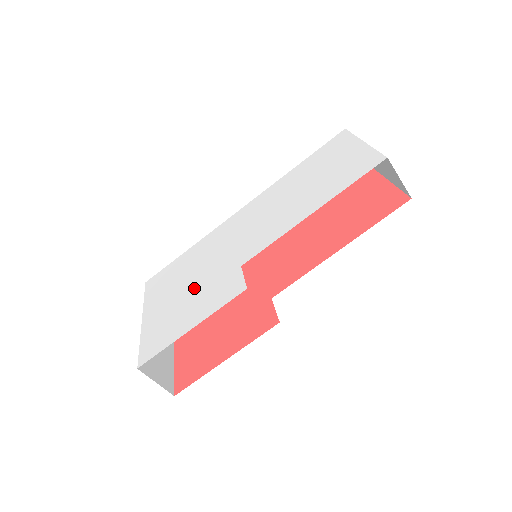
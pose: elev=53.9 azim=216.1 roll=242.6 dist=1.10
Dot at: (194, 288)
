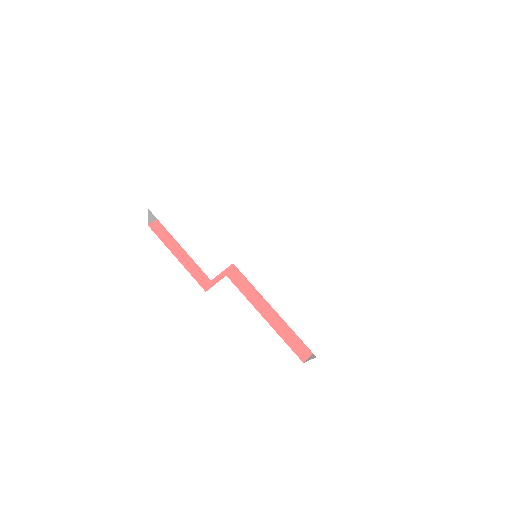
Dot at: (217, 224)
